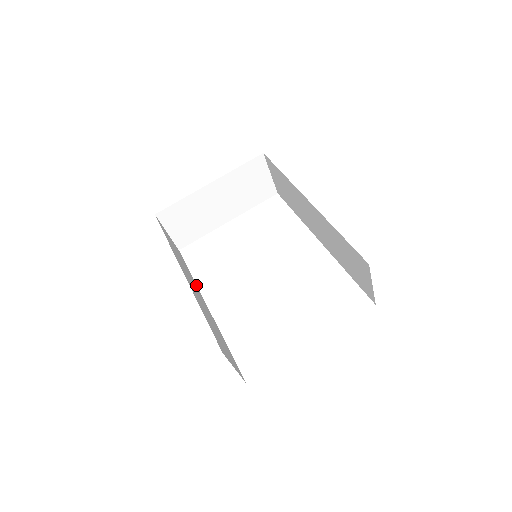
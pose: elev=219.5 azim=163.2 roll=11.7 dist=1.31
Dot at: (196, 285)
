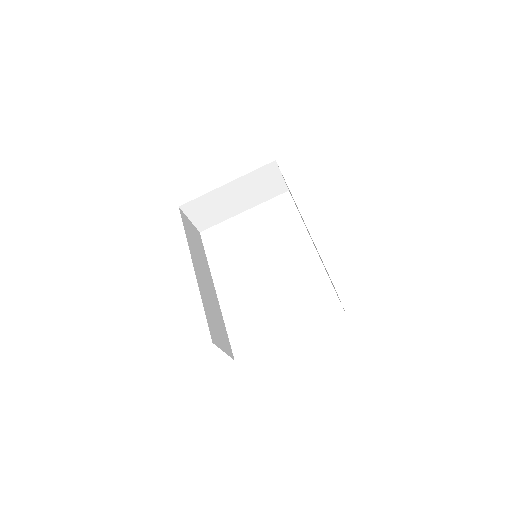
Dot at: (209, 268)
